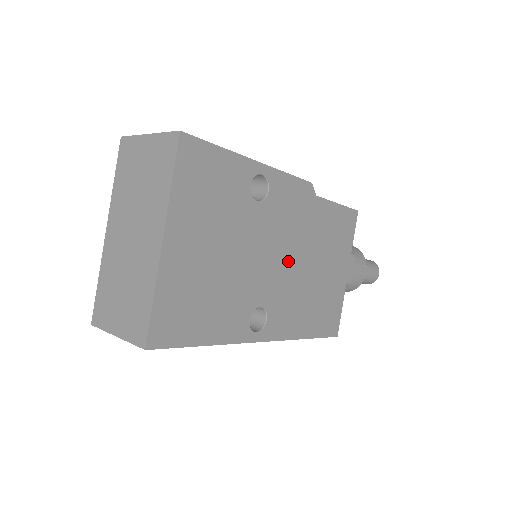
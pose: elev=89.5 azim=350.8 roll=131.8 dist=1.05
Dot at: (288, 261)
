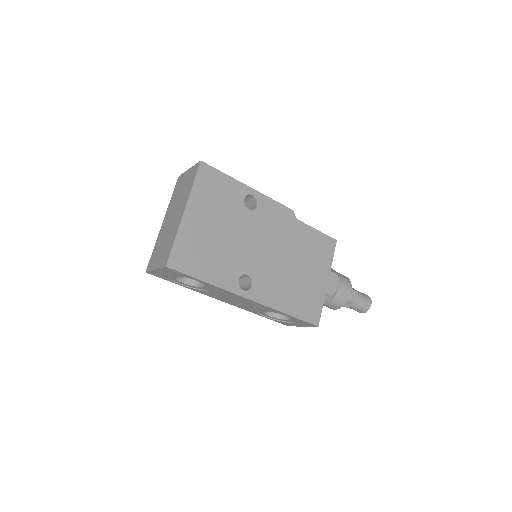
Dot at: (272, 253)
